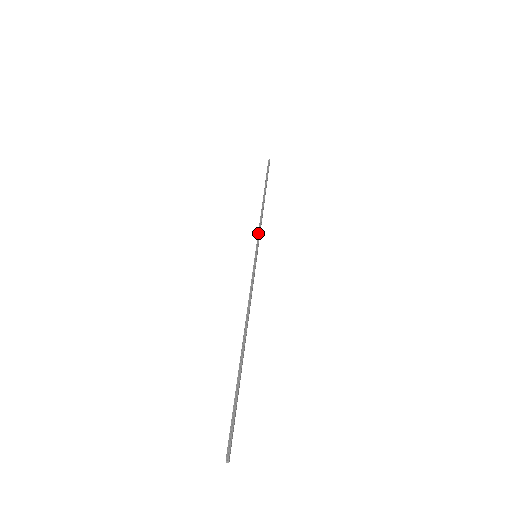
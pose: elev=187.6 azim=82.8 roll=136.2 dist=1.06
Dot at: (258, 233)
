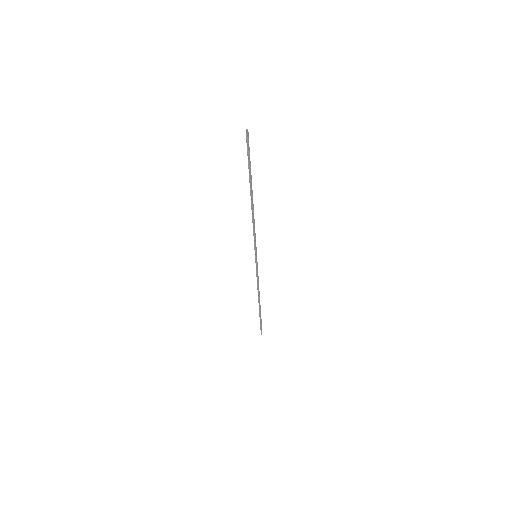
Dot at: occluded
